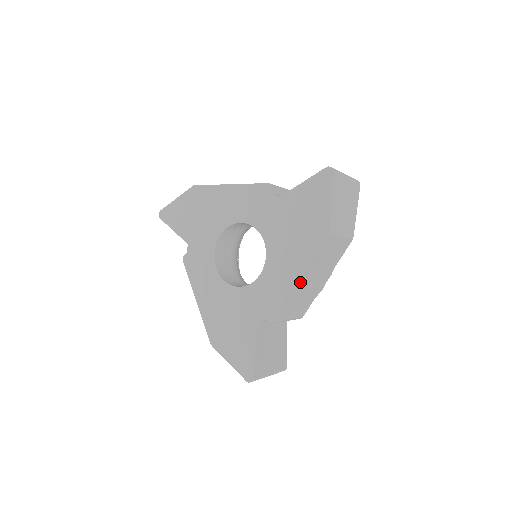
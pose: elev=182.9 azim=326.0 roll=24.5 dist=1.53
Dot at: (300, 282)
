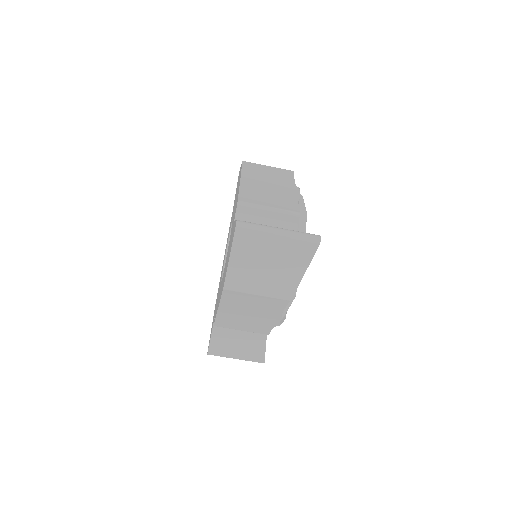
Dot at: (242, 181)
